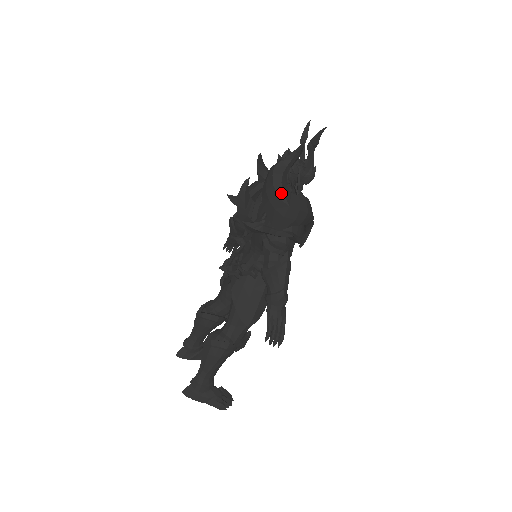
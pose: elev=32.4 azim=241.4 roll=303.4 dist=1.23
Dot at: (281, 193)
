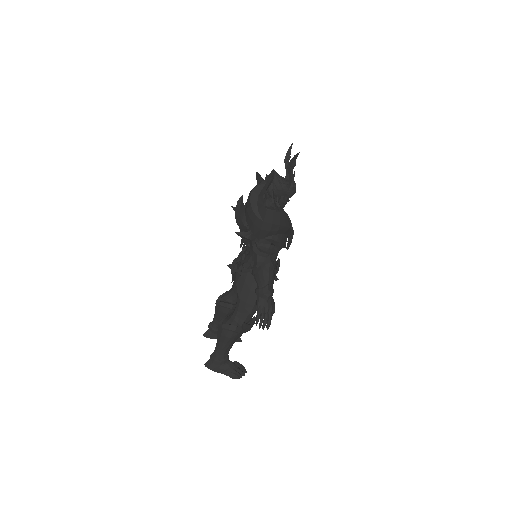
Dot at: (257, 211)
